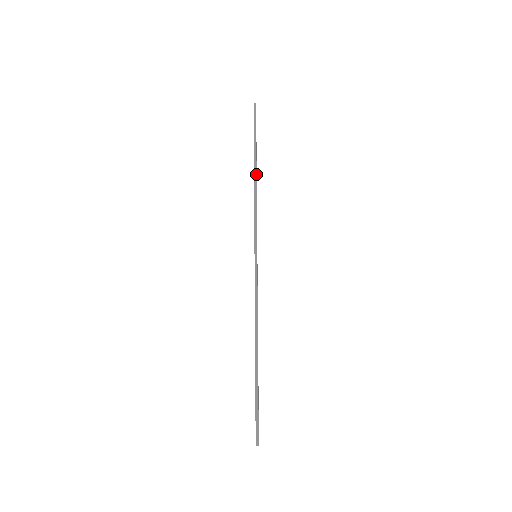
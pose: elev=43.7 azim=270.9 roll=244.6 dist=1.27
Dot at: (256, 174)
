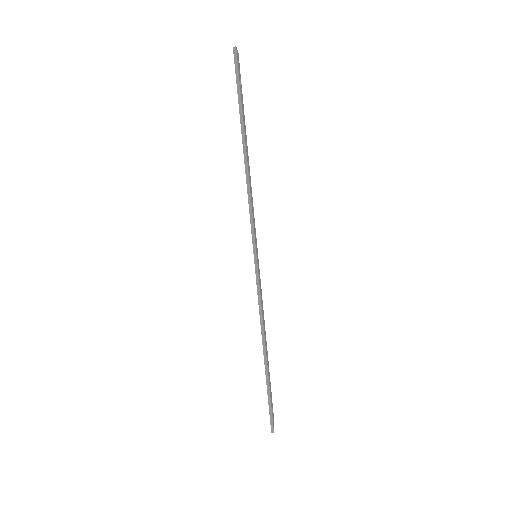
Dot at: (246, 159)
